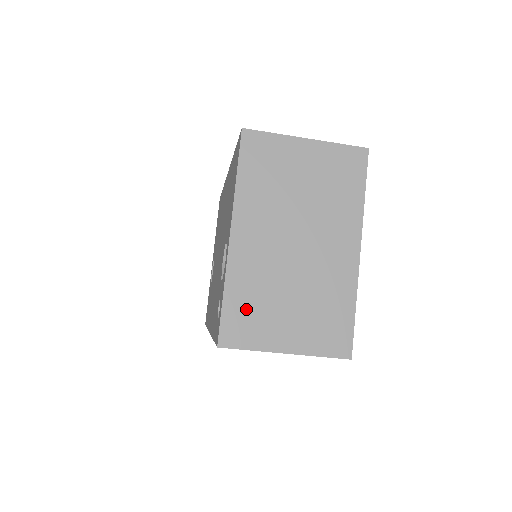
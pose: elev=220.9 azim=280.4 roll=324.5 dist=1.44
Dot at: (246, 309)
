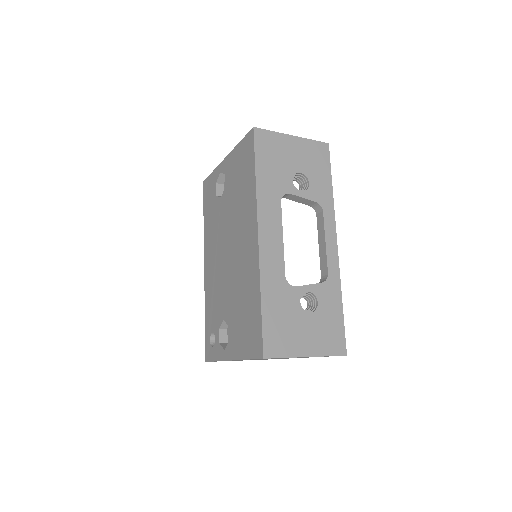
Dot at: occluded
